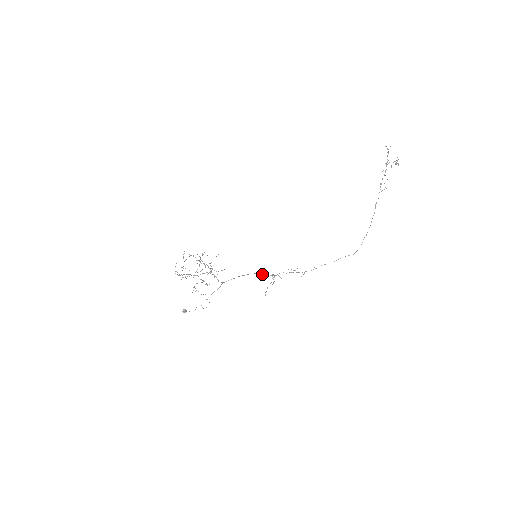
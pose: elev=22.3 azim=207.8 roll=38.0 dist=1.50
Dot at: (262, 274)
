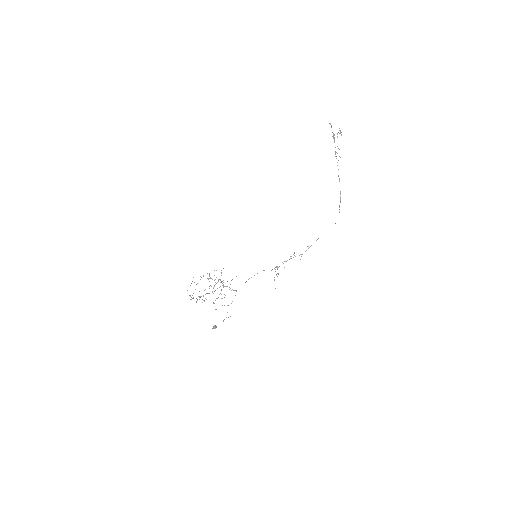
Dot at: occluded
